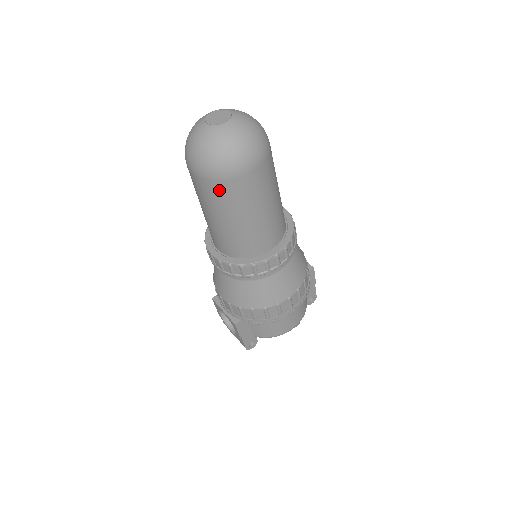
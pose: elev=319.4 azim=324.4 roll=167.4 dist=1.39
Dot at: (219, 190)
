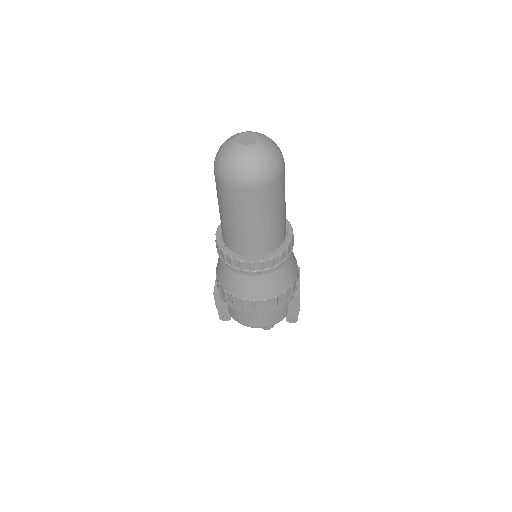
Dot at: (221, 189)
